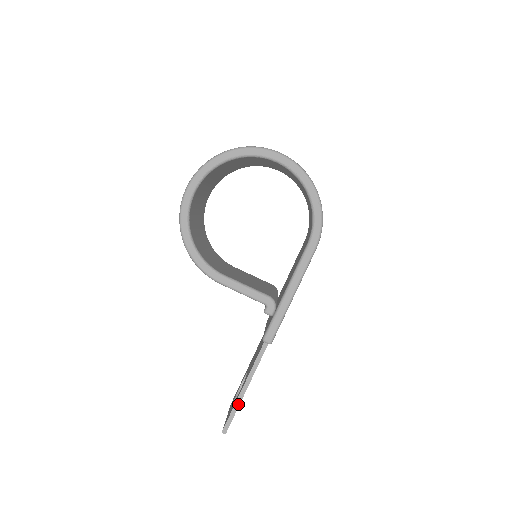
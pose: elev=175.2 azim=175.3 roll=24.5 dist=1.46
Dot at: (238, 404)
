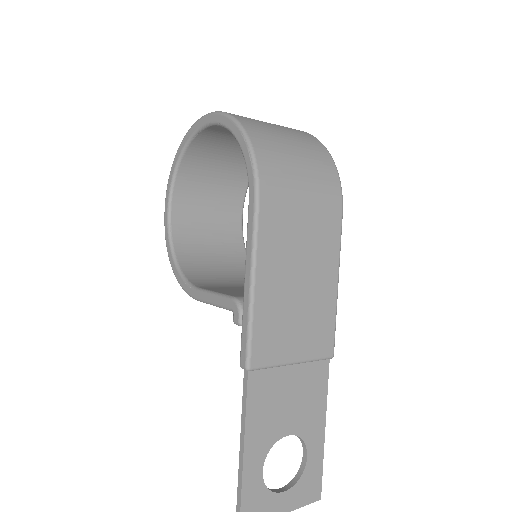
Dot at: (241, 478)
